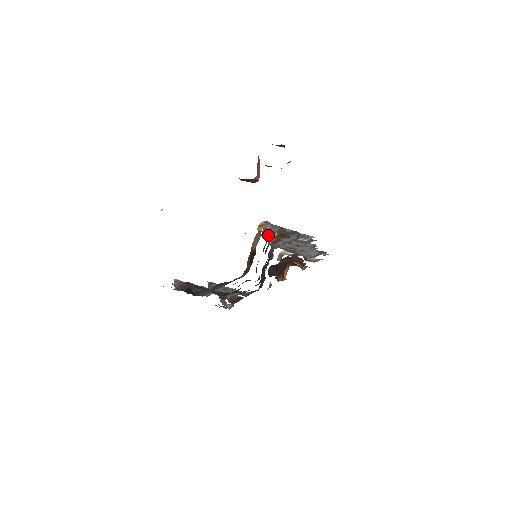
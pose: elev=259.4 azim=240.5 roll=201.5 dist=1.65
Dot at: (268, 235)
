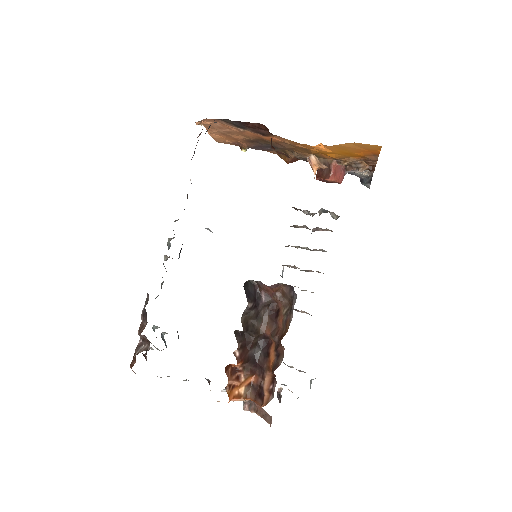
Dot at: occluded
